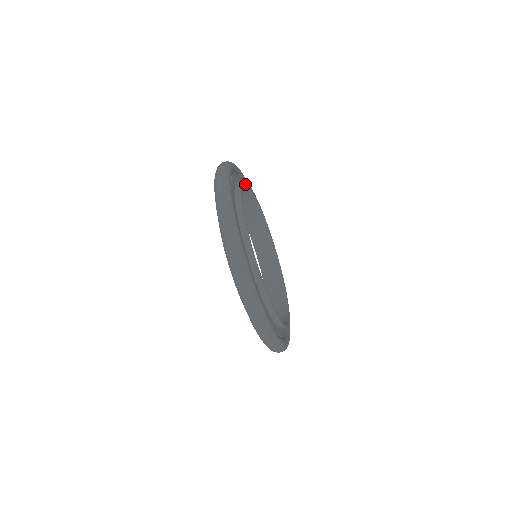
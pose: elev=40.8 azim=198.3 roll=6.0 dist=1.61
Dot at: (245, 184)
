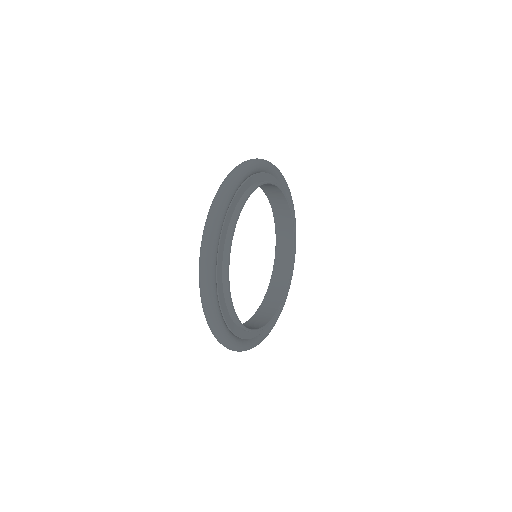
Dot at: (292, 228)
